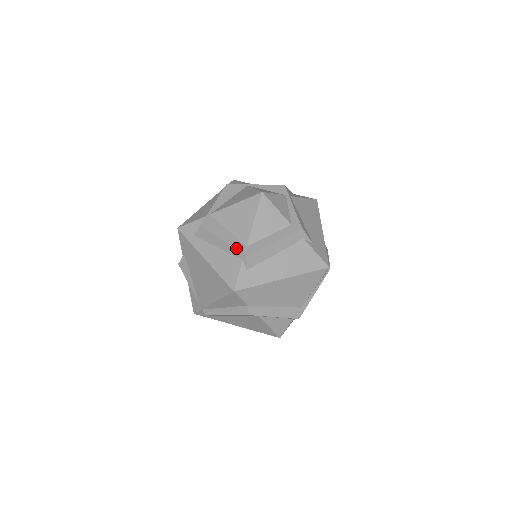
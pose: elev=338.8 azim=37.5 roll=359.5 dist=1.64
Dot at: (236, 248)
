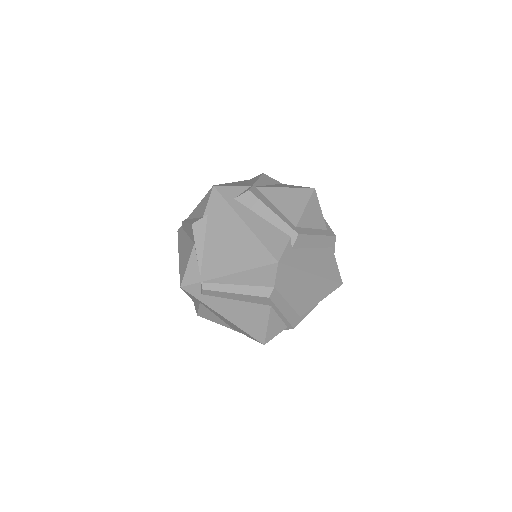
Dot at: (287, 223)
